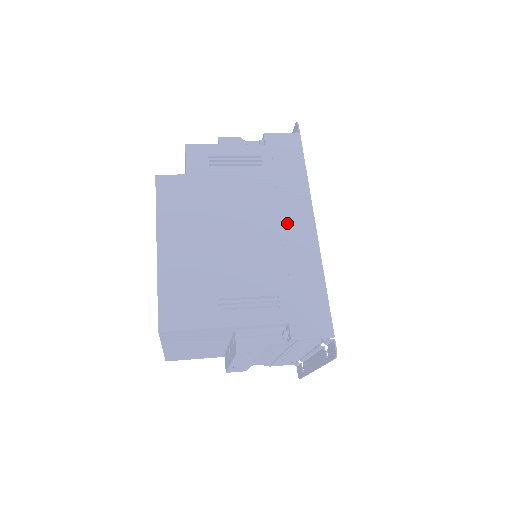
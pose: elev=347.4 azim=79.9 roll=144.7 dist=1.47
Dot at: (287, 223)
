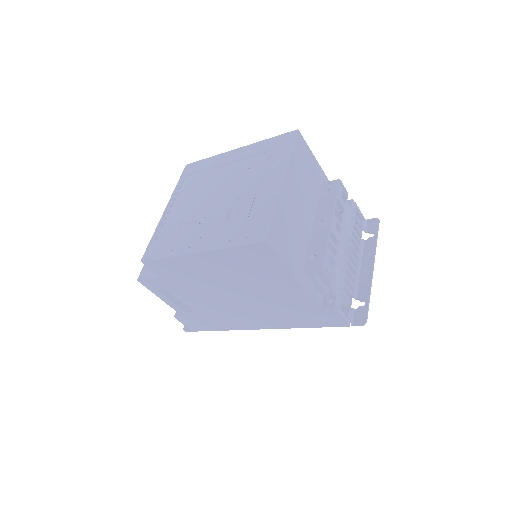
Dot at: occluded
